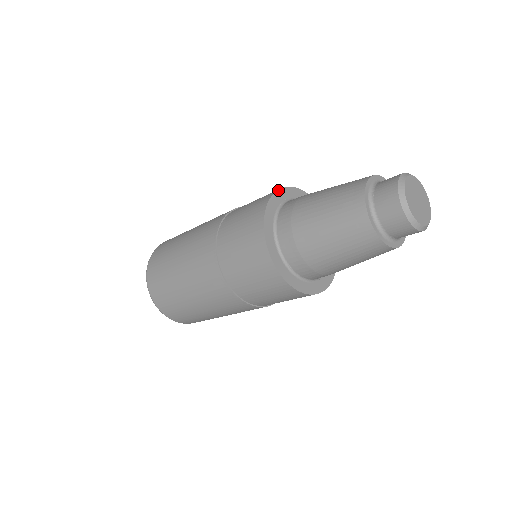
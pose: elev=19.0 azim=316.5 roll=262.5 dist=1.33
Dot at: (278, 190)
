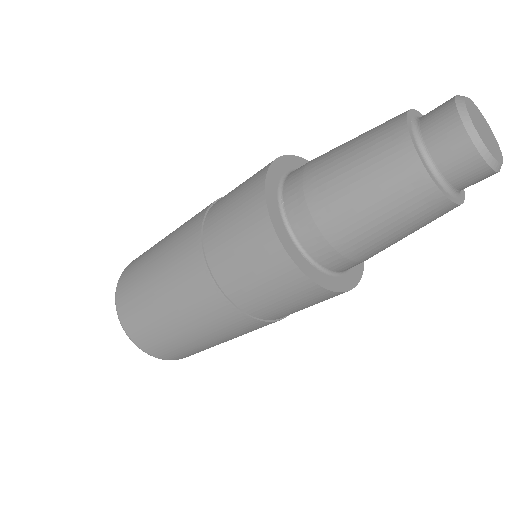
Dot at: occluded
